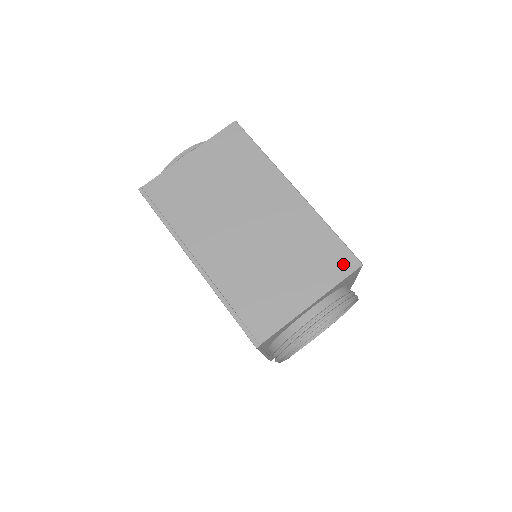
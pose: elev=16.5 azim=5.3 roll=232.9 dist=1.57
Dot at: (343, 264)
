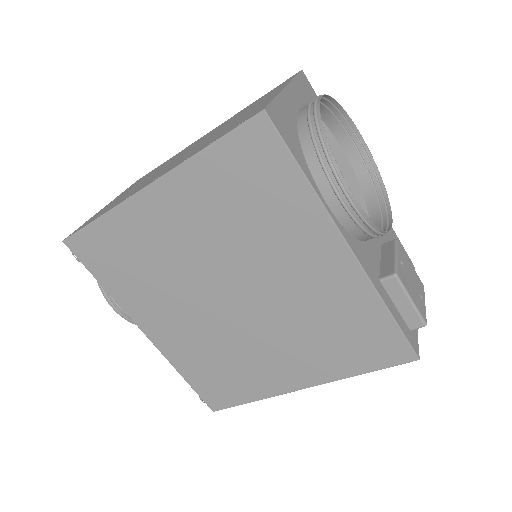
Dot at: (286, 81)
